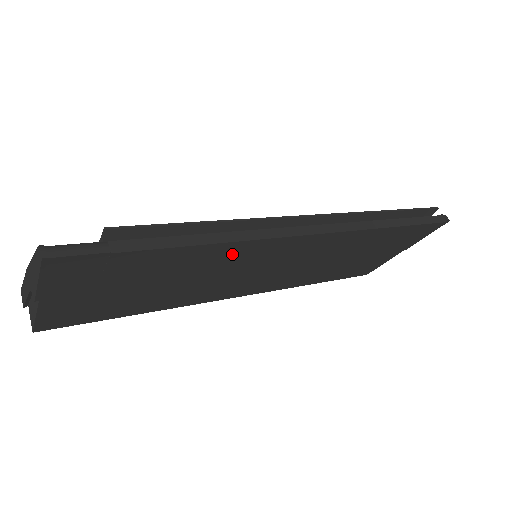
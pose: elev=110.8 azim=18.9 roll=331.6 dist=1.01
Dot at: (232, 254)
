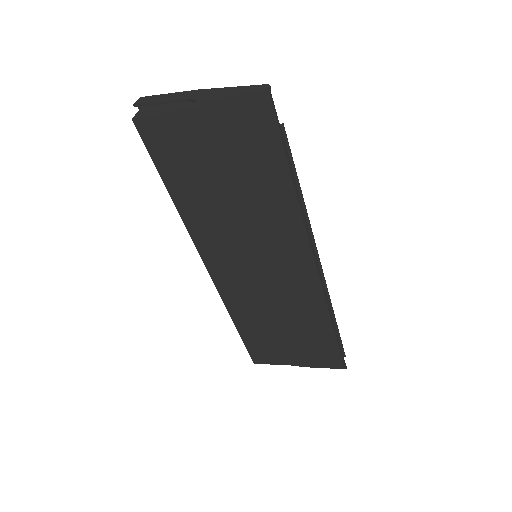
Dot at: (283, 225)
